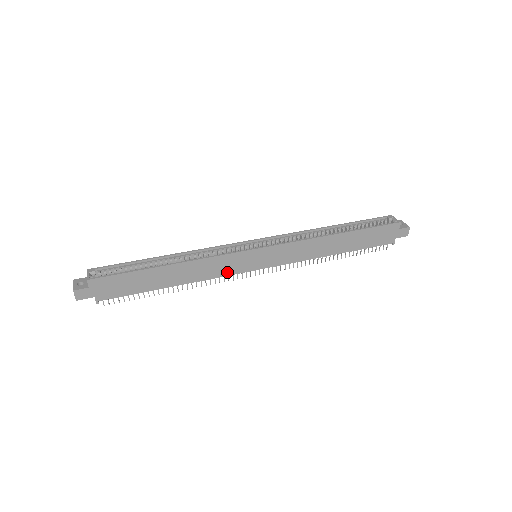
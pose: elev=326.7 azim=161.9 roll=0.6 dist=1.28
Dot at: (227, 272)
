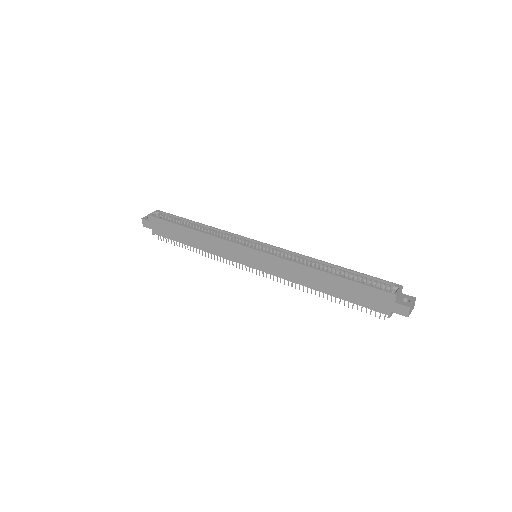
Dot at: (229, 256)
